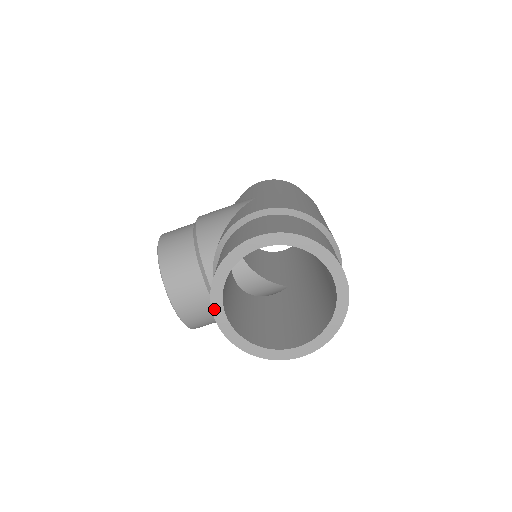
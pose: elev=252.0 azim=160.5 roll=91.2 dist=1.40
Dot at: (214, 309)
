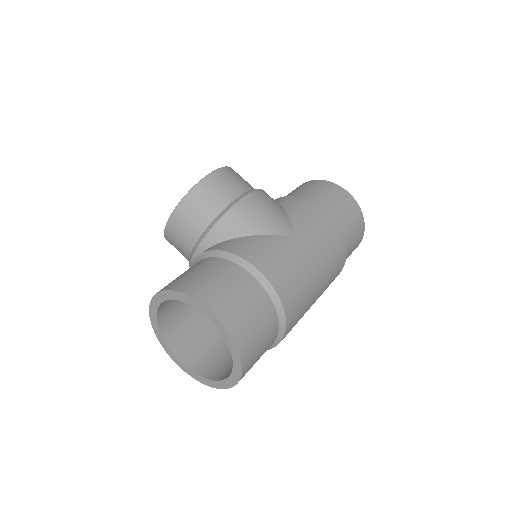
Dot at: (155, 297)
